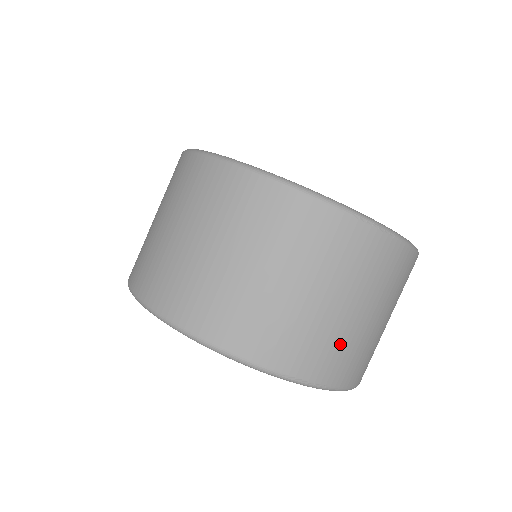
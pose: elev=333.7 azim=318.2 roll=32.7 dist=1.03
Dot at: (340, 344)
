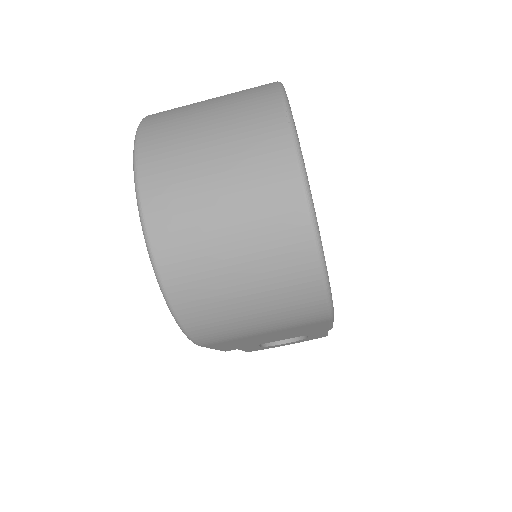
Dot at: (177, 146)
